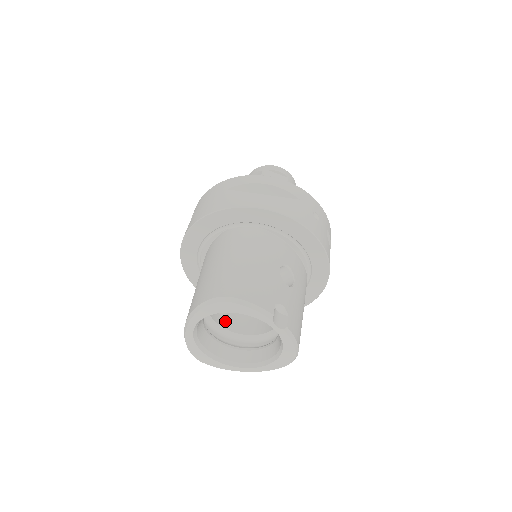
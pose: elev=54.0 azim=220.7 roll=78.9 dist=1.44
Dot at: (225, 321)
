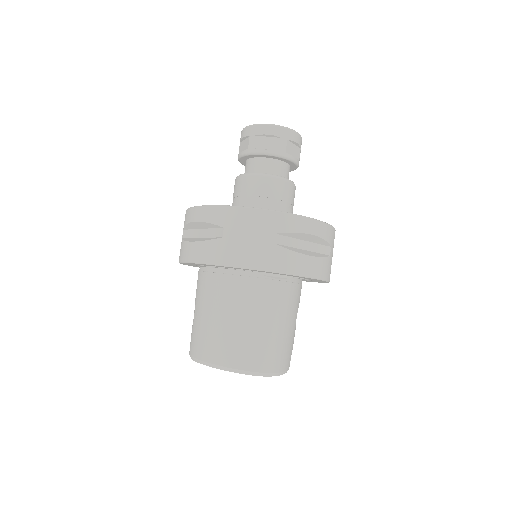
Dot at: occluded
